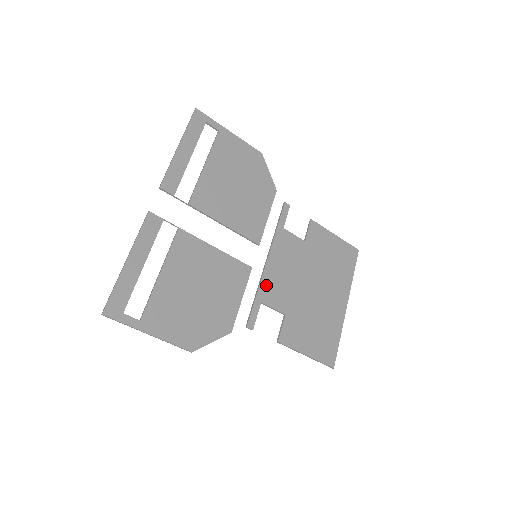
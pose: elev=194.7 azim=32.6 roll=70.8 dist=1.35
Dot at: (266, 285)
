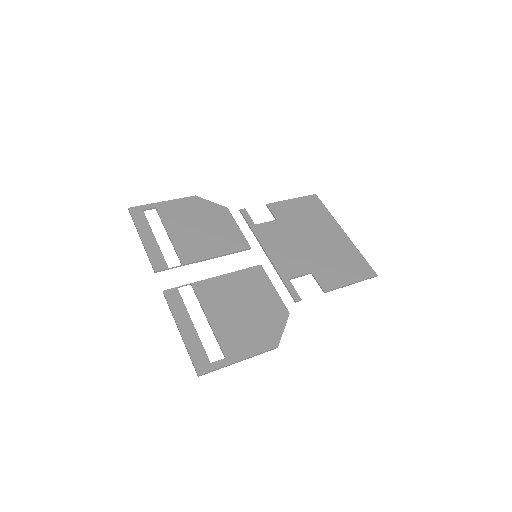
Dot at: (281, 267)
